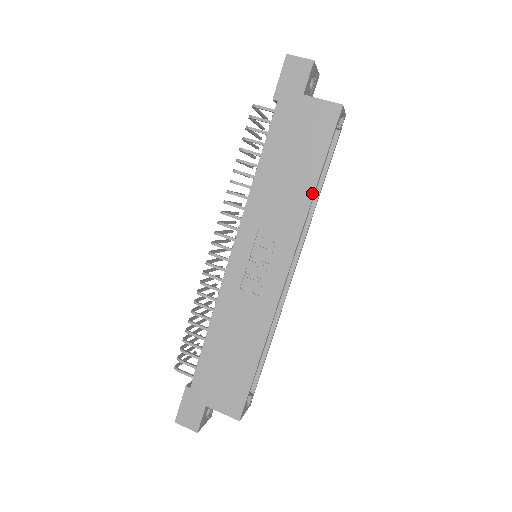
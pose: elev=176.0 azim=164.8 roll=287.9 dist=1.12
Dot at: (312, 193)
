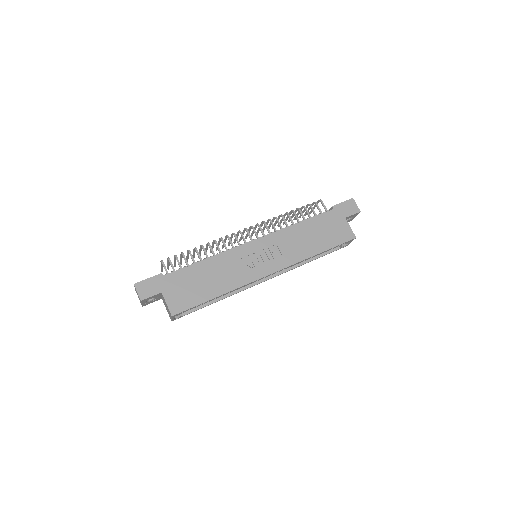
Dot at: (313, 255)
